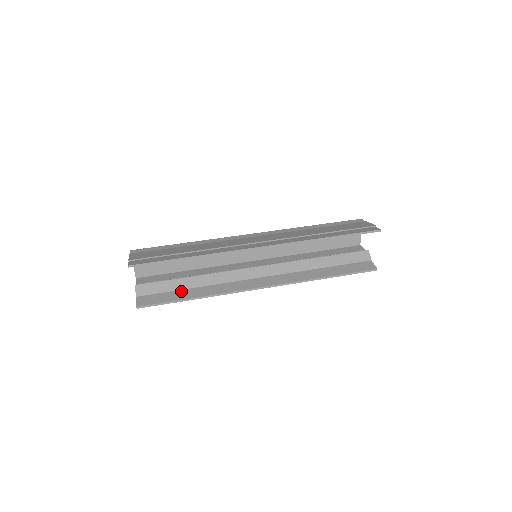
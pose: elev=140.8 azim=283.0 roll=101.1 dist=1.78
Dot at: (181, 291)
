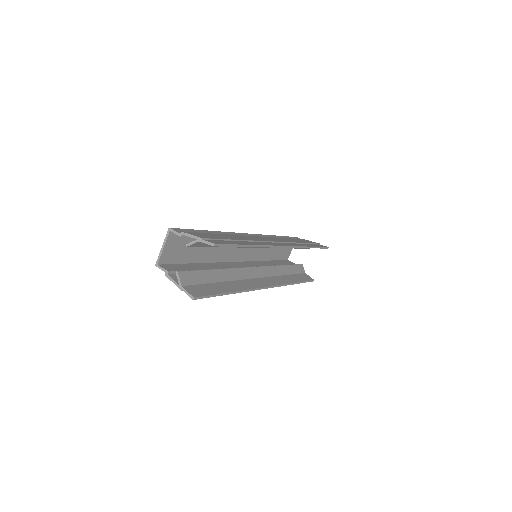
Dot at: (215, 284)
